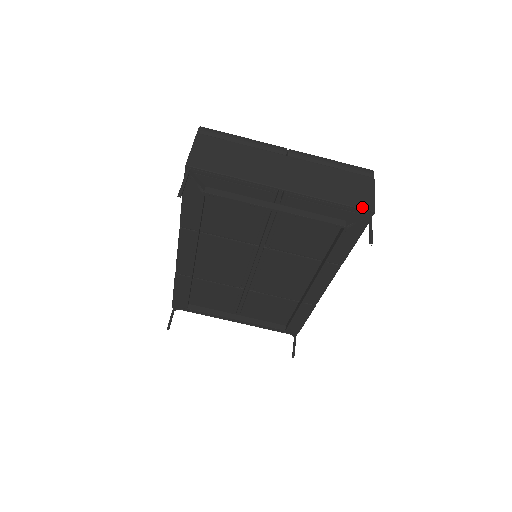
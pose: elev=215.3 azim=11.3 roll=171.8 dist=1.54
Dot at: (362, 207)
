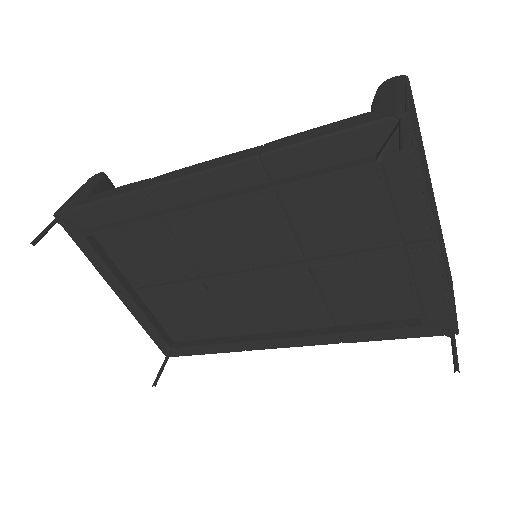
Dot at: occluded
